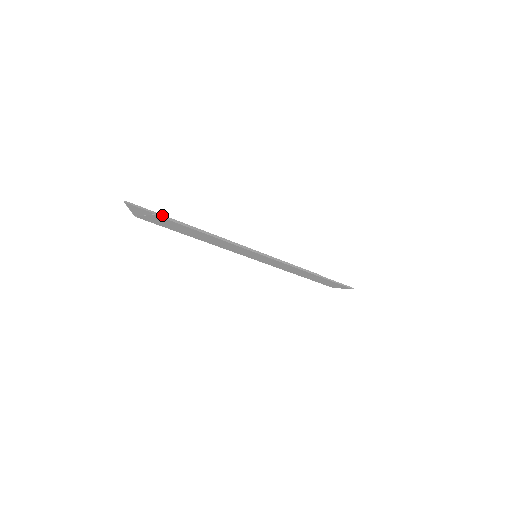
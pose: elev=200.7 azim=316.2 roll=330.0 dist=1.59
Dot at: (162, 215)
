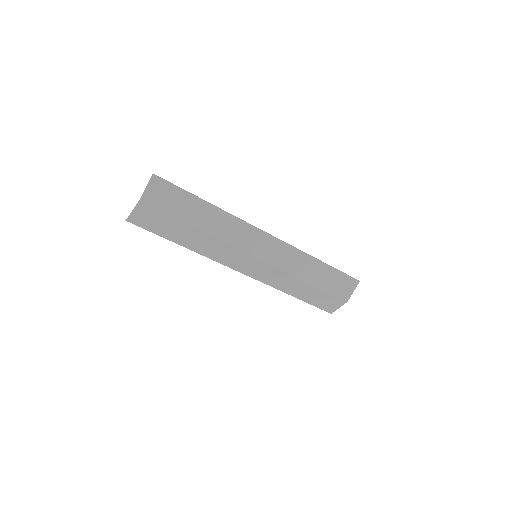
Dot at: (159, 177)
